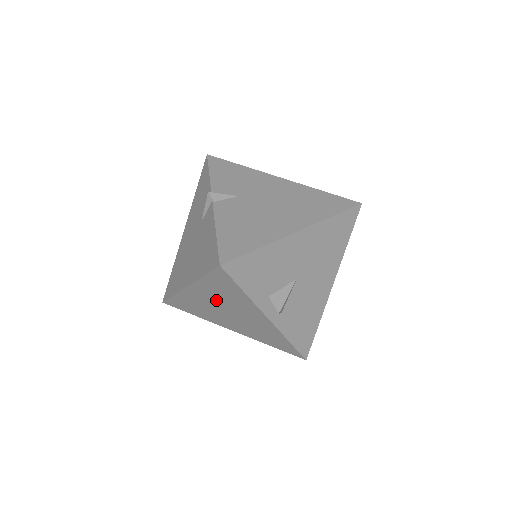
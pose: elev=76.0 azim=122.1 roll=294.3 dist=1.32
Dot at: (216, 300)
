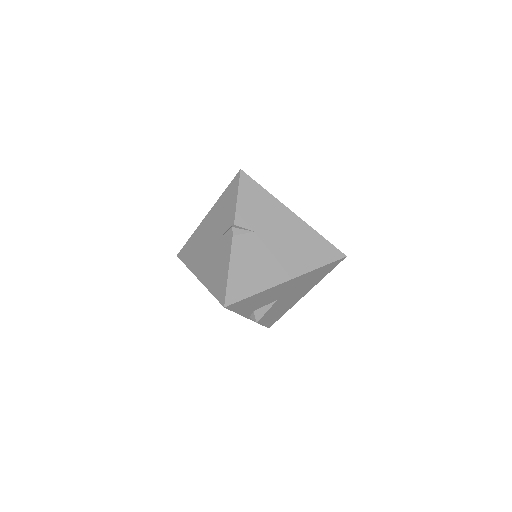
Dot at: occluded
